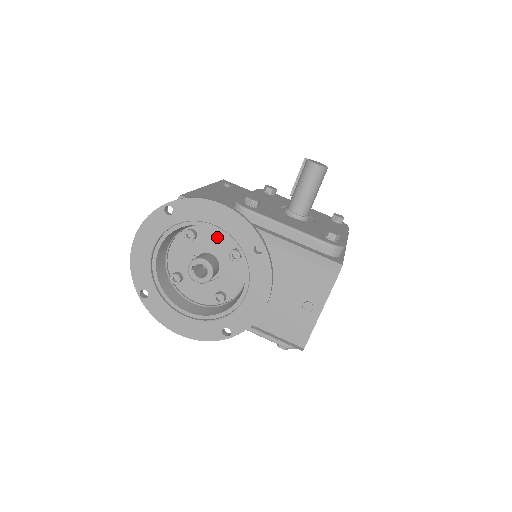
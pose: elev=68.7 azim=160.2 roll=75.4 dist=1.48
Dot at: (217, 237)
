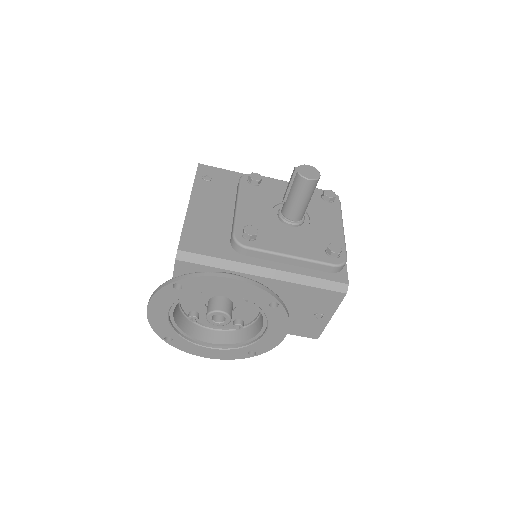
Dot at: occluded
